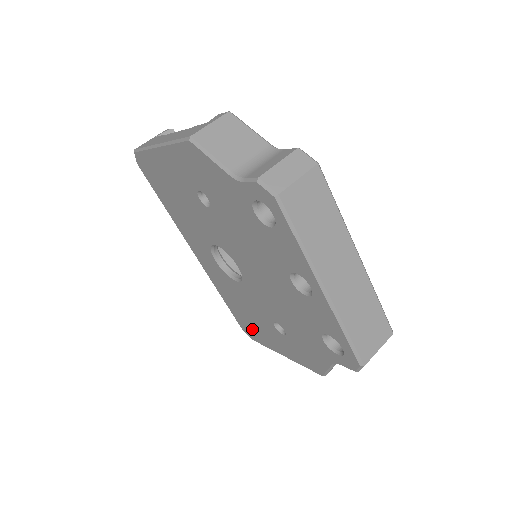
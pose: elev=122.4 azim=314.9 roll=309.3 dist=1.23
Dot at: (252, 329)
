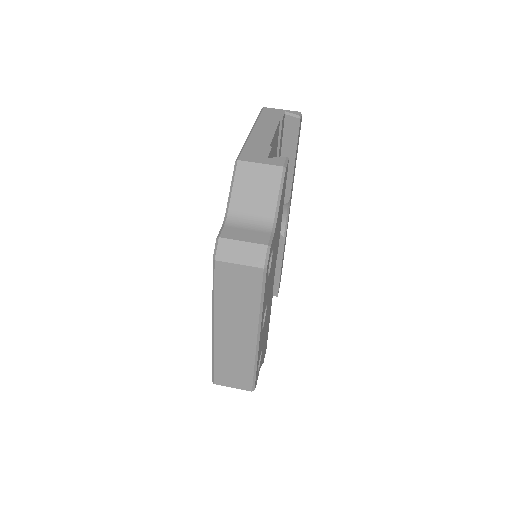
Dot at: occluded
